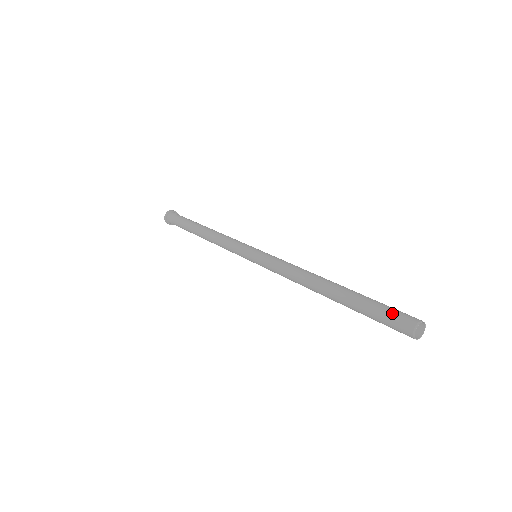
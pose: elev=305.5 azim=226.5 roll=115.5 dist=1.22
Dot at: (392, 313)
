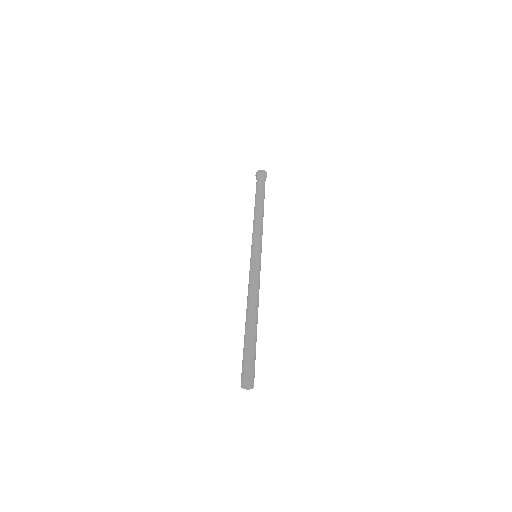
Dot at: (247, 365)
